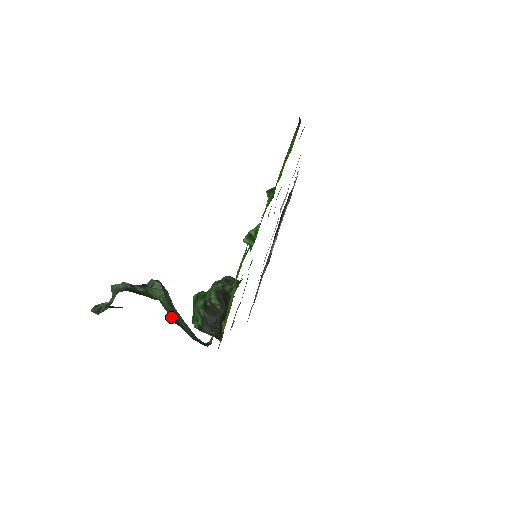
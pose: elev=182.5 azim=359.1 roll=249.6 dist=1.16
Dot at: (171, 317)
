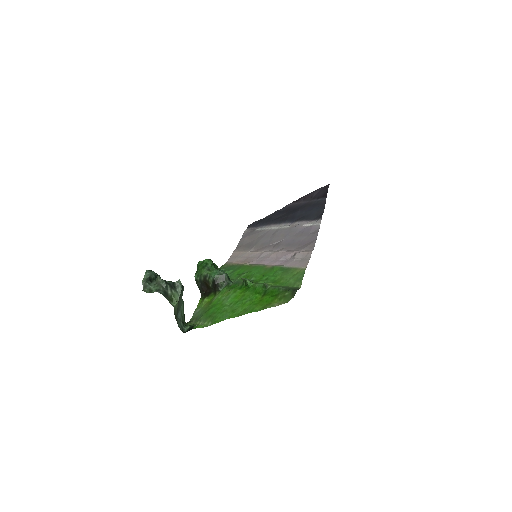
Dot at: (175, 314)
